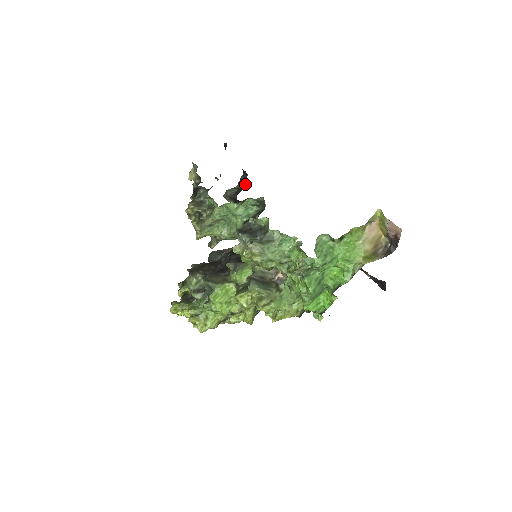
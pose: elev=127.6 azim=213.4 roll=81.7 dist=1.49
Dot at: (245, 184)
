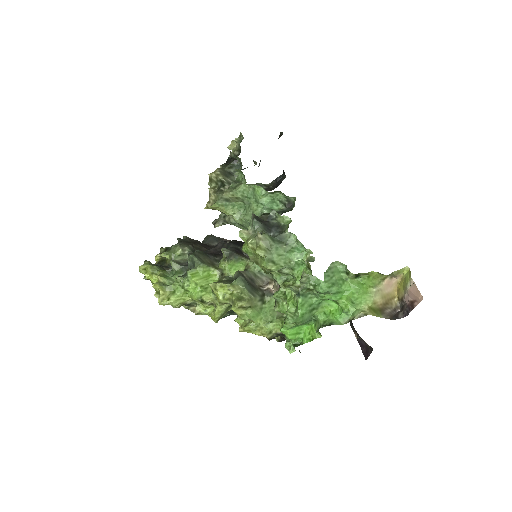
Dot at: (278, 185)
